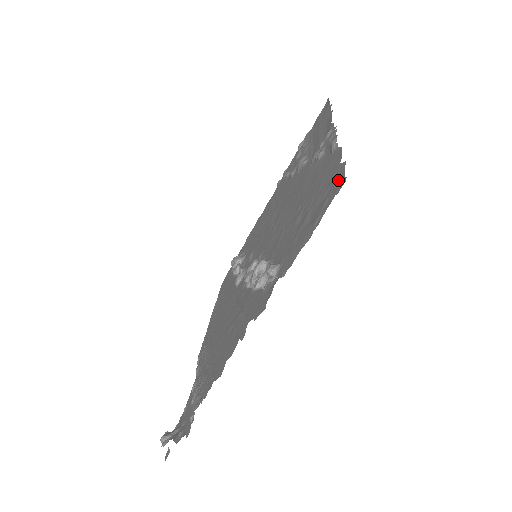
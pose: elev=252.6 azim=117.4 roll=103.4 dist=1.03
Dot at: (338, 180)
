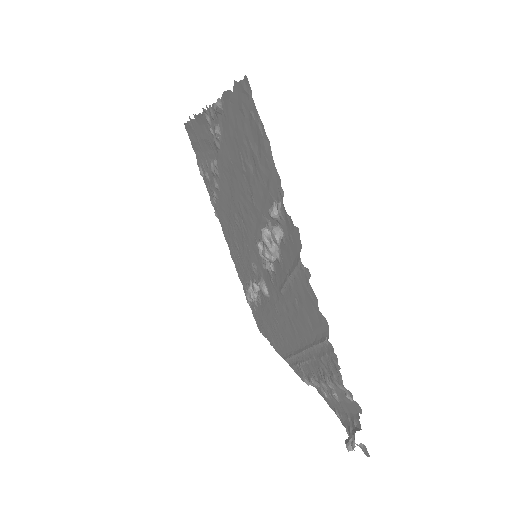
Dot at: (243, 92)
